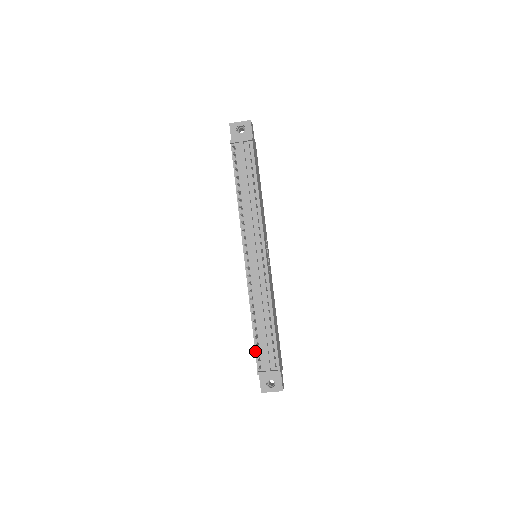
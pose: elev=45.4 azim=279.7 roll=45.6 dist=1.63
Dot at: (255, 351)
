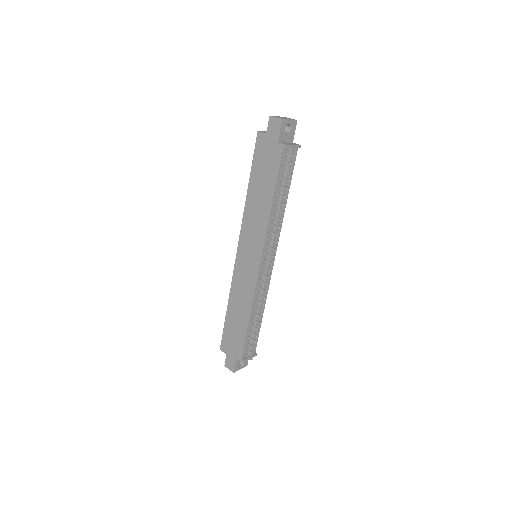
Dot at: (245, 343)
